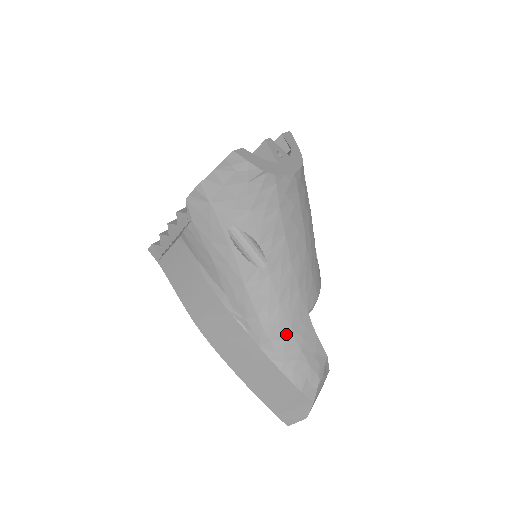
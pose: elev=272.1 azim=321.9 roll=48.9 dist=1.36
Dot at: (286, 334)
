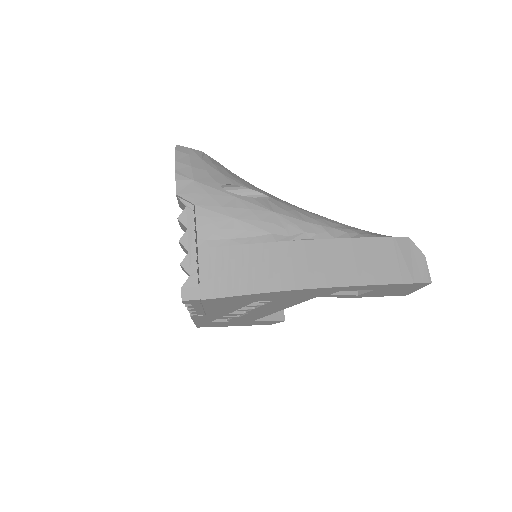
Dot at: (334, 222)
